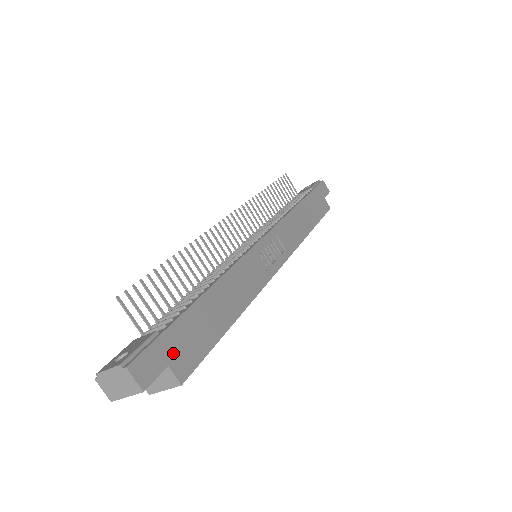
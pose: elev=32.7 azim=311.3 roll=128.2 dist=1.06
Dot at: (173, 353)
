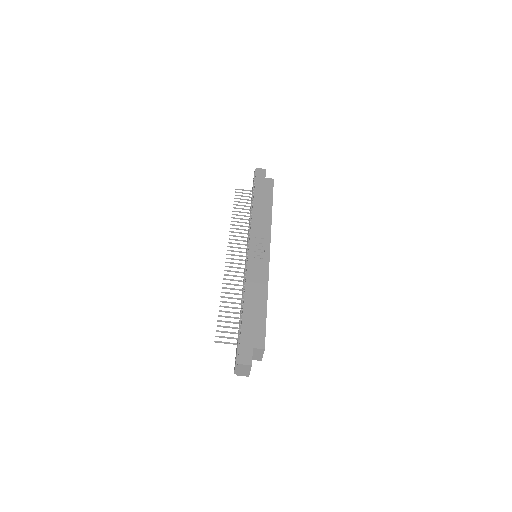
Dot at: (251, 342)
